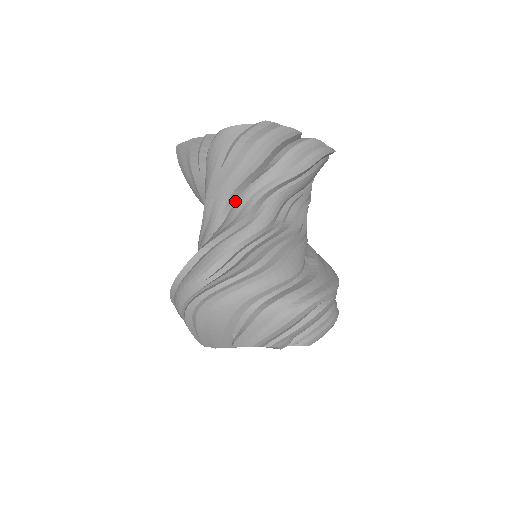
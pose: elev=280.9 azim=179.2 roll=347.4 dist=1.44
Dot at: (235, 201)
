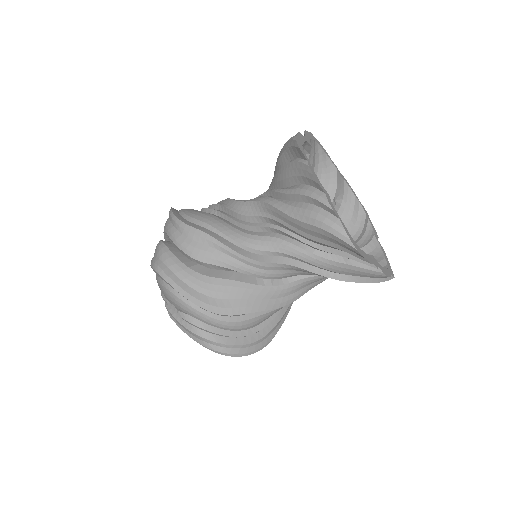
Dot at: (312, 277)
